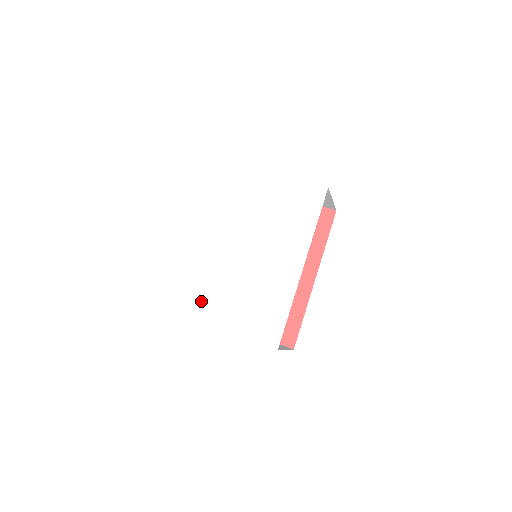
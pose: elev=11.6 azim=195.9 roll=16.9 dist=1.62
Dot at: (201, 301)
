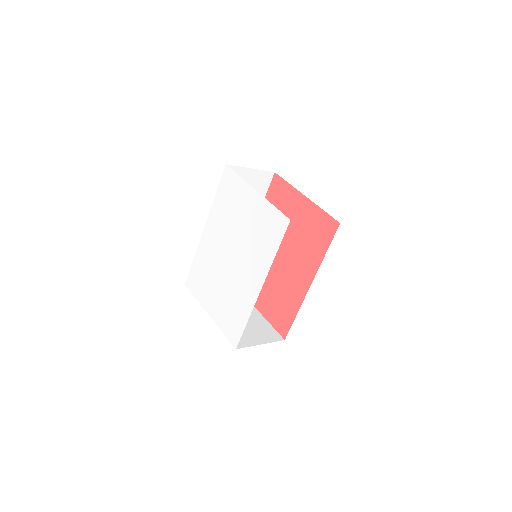
Dot at: (202, 288)
